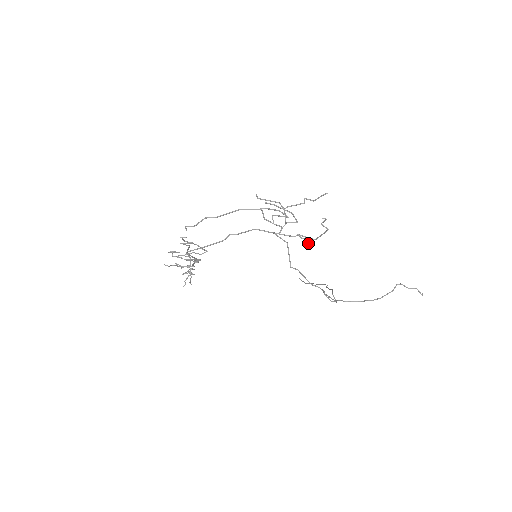
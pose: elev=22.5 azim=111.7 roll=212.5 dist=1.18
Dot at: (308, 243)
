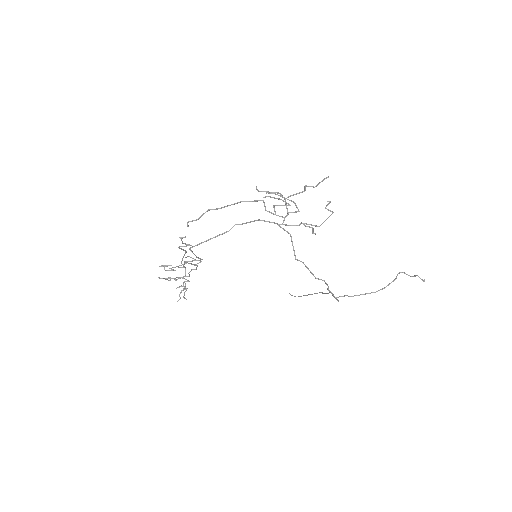
Dot at: (312, 231)
